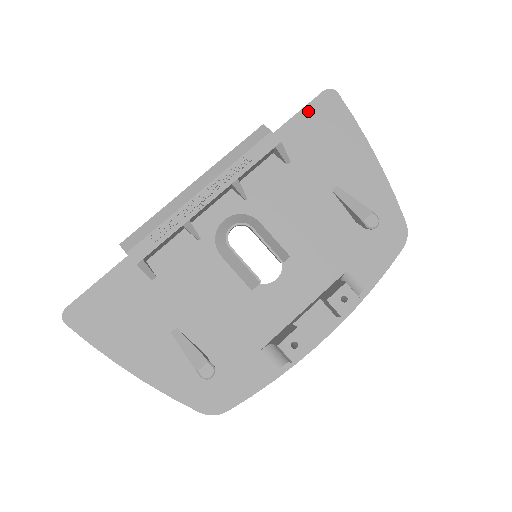
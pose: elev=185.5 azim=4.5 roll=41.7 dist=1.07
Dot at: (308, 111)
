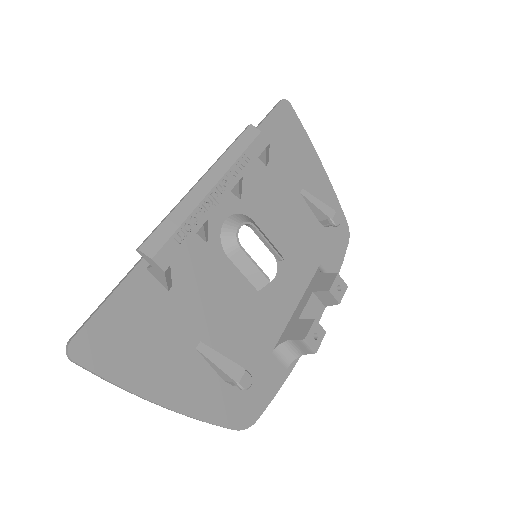
Dot at: (273, 117)
